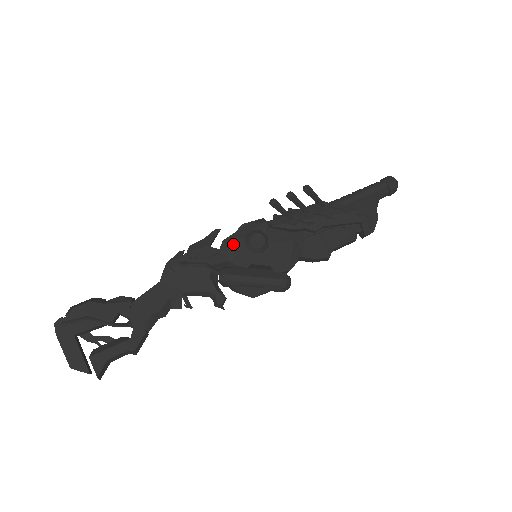
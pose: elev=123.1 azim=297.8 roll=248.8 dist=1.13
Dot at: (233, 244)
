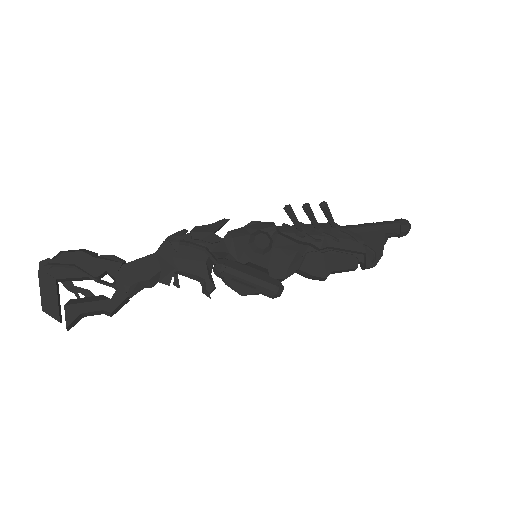
Dot at: (237, 237)
